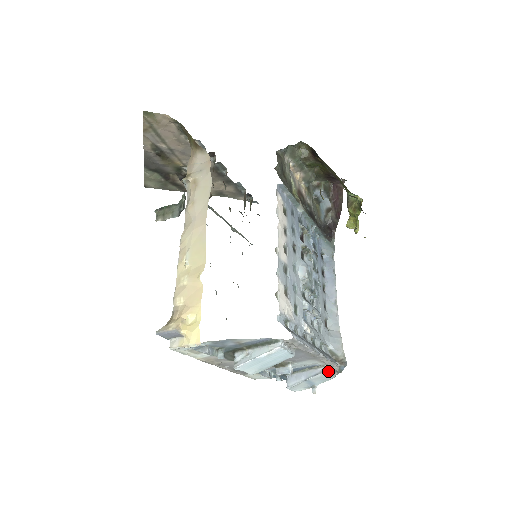
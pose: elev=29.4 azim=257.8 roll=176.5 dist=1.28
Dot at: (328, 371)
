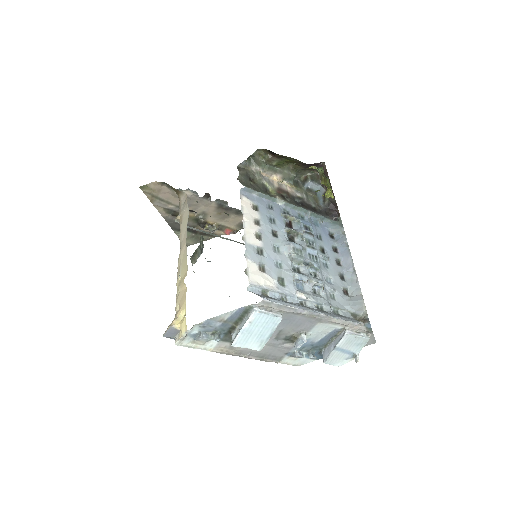
Dot at: (352, 332)
